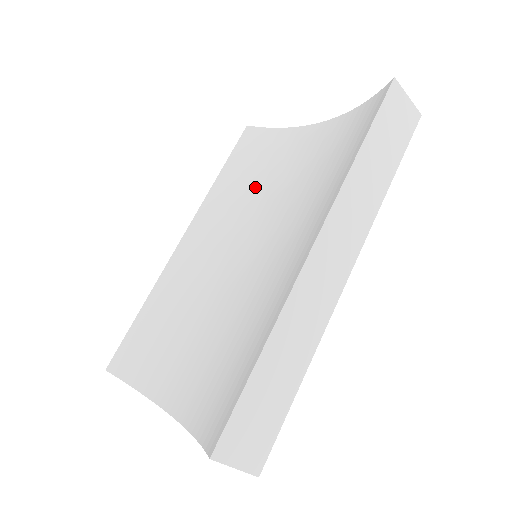
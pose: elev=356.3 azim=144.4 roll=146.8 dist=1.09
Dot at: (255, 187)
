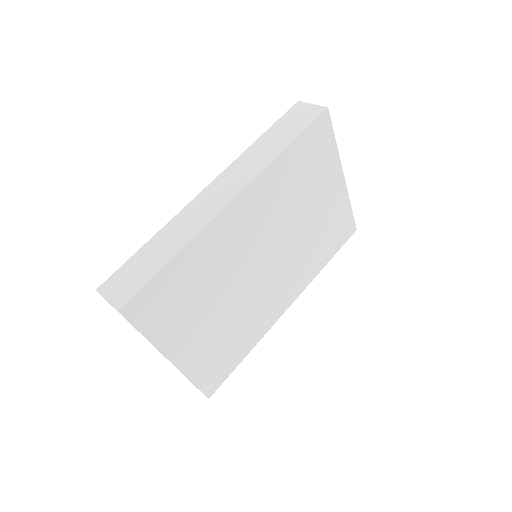
Dot at: occluded
